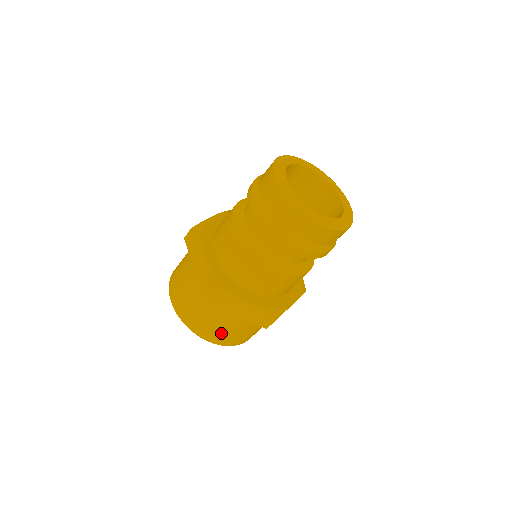
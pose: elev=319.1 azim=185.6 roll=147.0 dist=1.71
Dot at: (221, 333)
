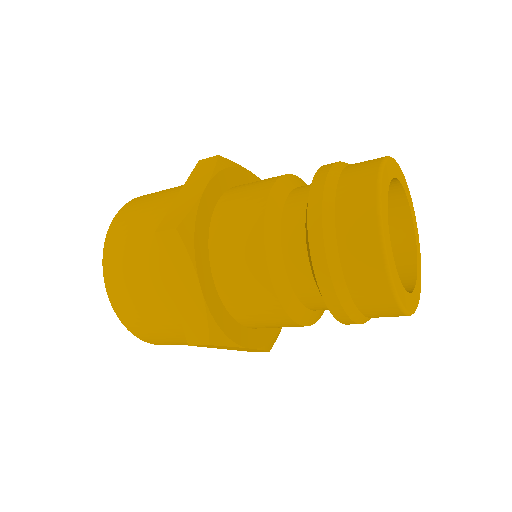
Dot at: (132, 301)
